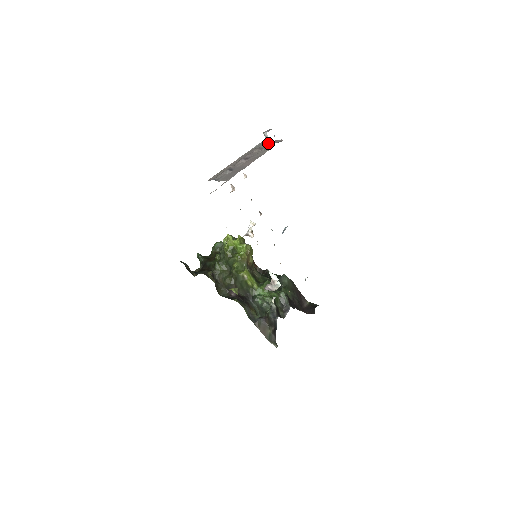
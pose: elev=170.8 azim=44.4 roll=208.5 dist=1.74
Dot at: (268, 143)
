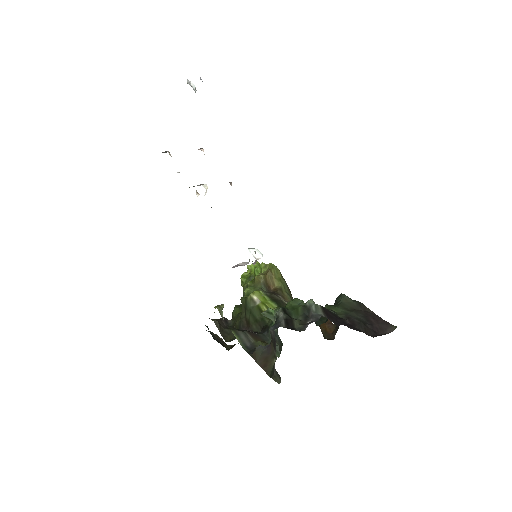
Dot at: (193, 88)
